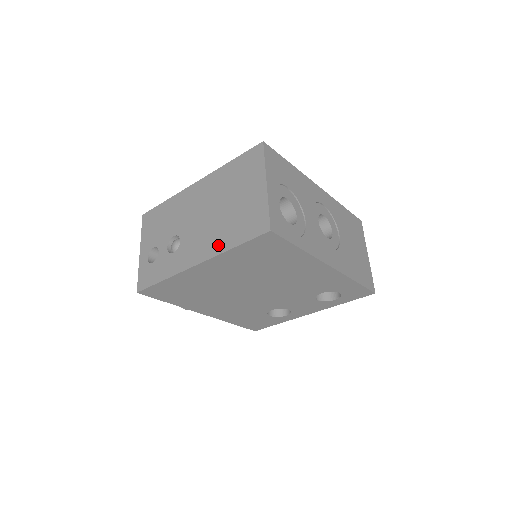
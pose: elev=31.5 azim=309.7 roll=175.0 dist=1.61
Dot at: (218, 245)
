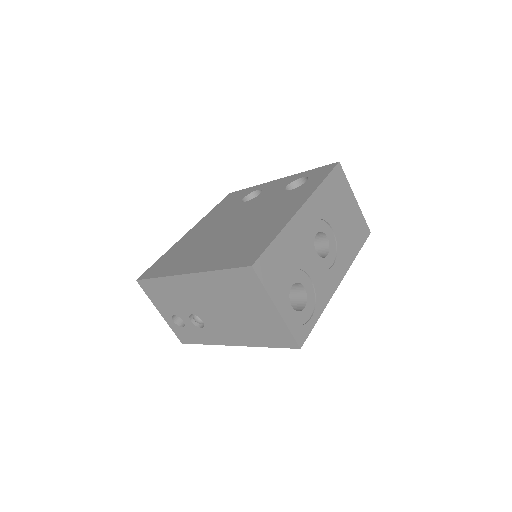
Dot at: (249, 340)
